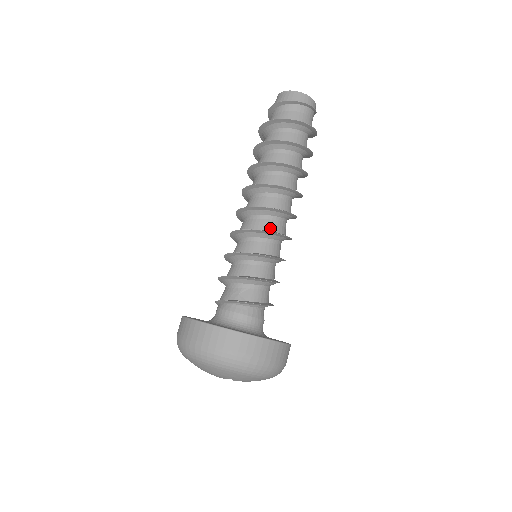
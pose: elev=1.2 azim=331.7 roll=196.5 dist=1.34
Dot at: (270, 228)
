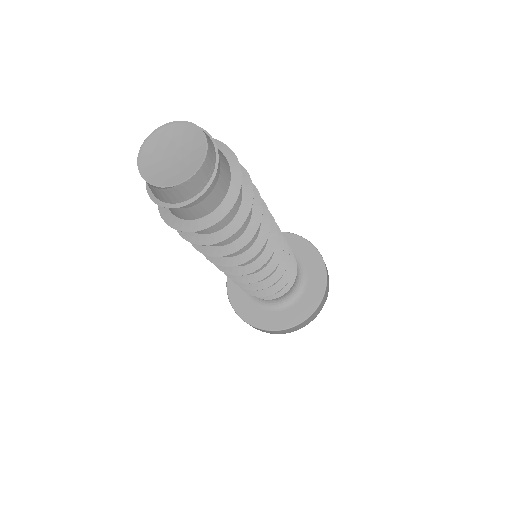
Dot at: (264, 265)
